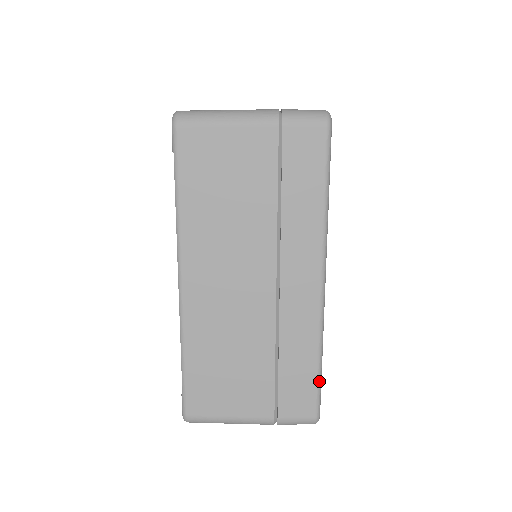
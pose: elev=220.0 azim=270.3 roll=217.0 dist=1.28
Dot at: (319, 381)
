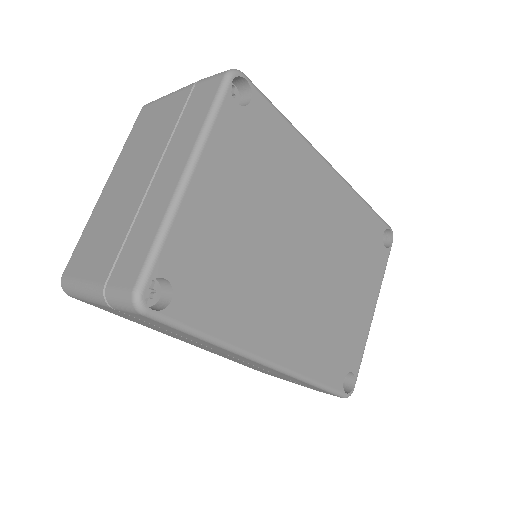
Dot at: (326, 390)
